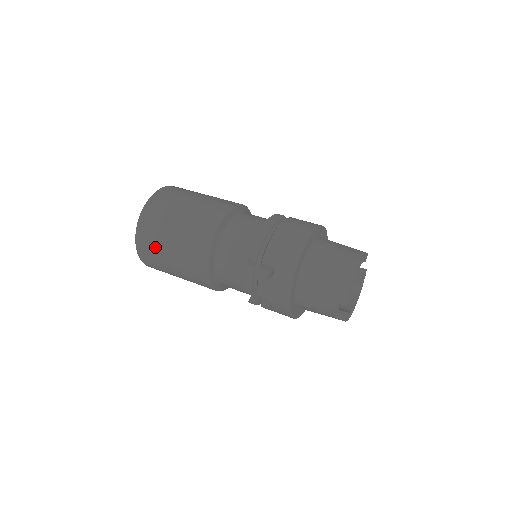
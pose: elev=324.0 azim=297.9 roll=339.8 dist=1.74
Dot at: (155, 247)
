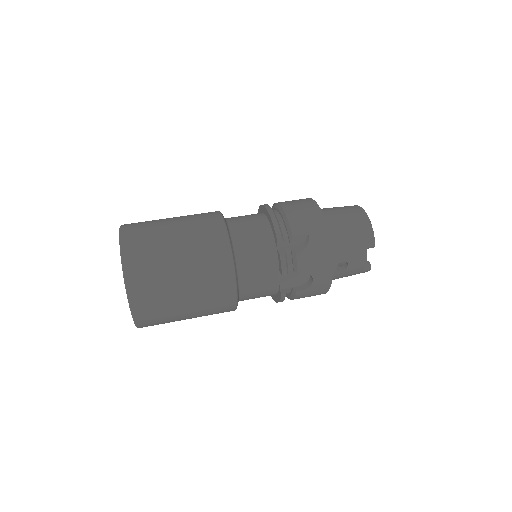
Dot at: (158, 279)
